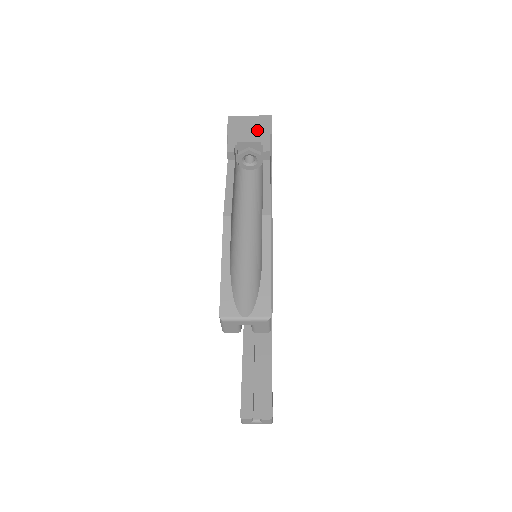
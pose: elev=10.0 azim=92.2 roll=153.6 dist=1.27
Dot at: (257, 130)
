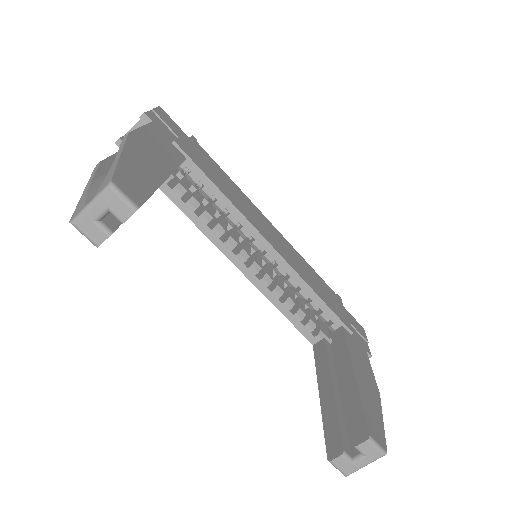
Dot at: occluded
